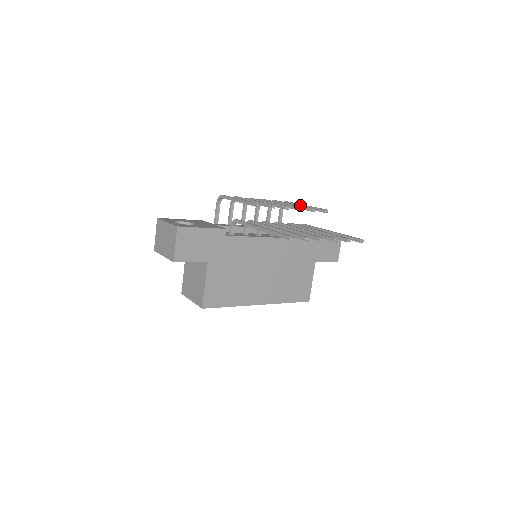
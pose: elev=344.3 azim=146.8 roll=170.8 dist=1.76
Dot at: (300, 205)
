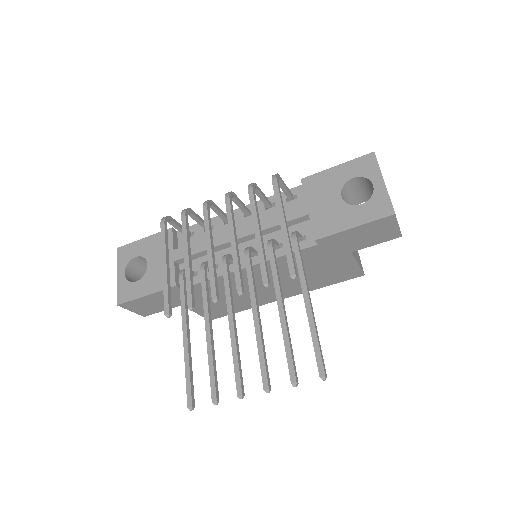
Dot at: (261, 248)
